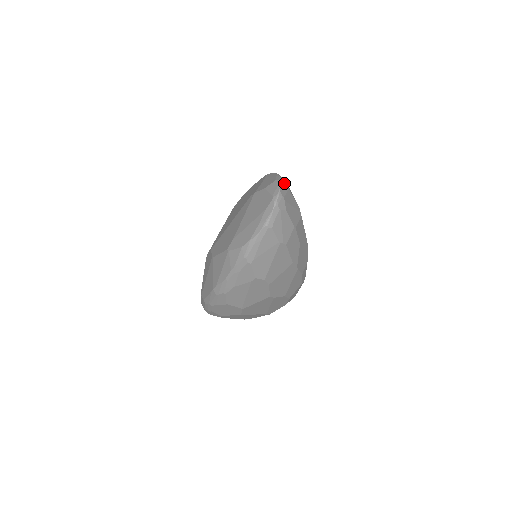
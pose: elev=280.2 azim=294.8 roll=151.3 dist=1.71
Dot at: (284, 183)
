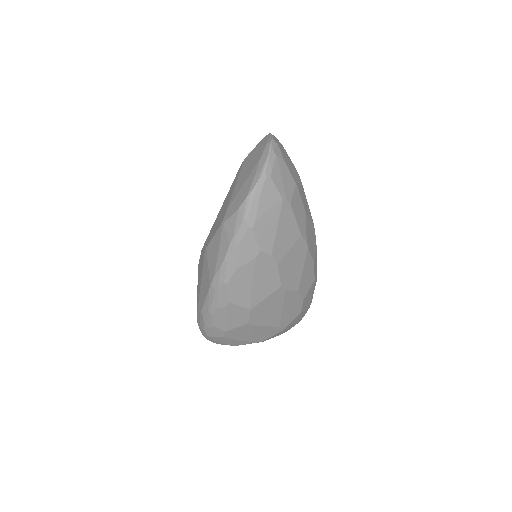
Dot at: (276, 138)
